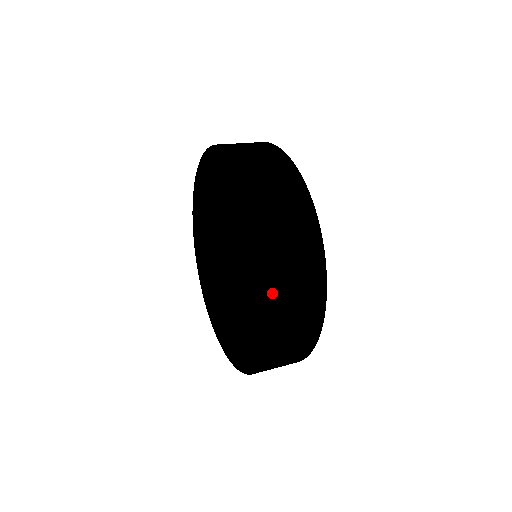
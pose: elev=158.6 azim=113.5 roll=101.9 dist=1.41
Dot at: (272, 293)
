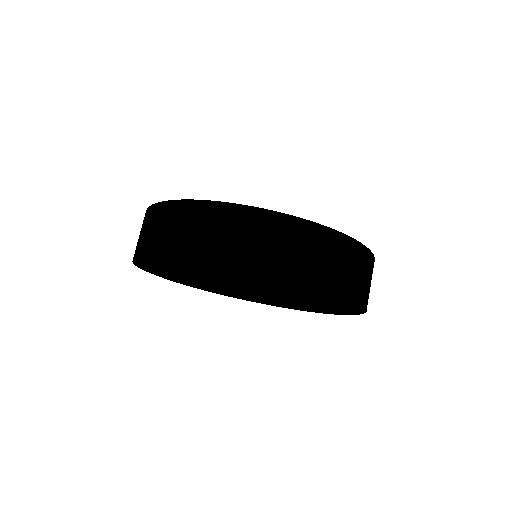
Dot at: (362, 307)
